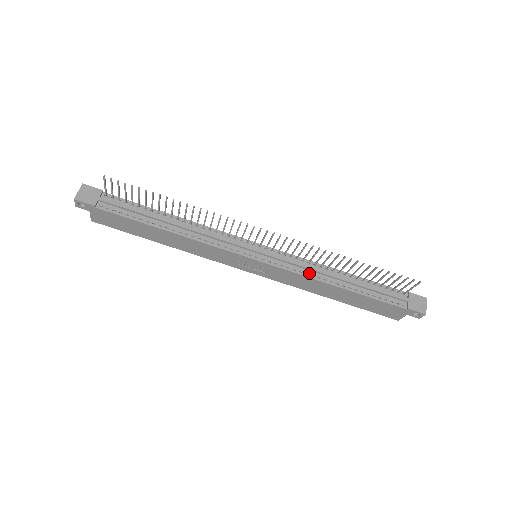
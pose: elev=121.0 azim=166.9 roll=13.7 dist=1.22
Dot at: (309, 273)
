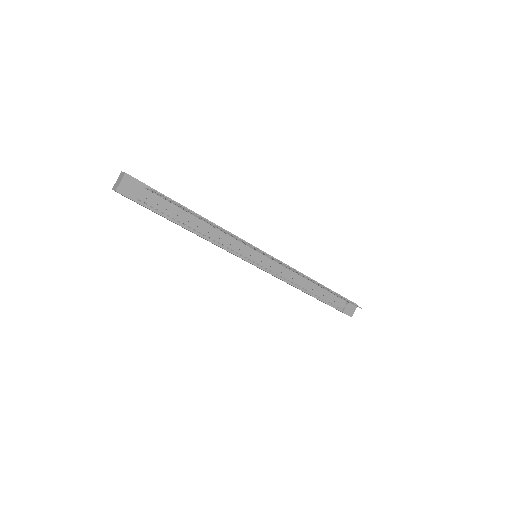
Dot at: (290, 280)
